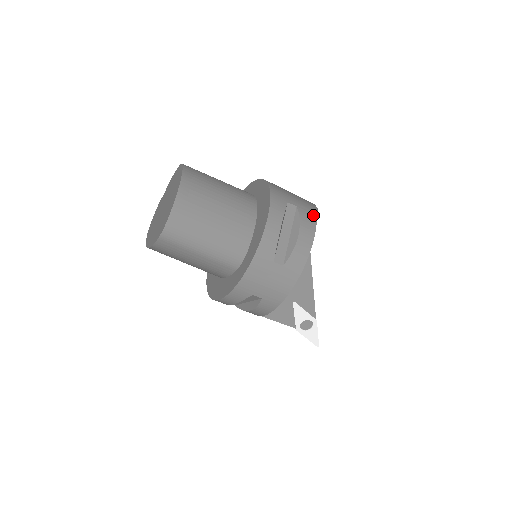
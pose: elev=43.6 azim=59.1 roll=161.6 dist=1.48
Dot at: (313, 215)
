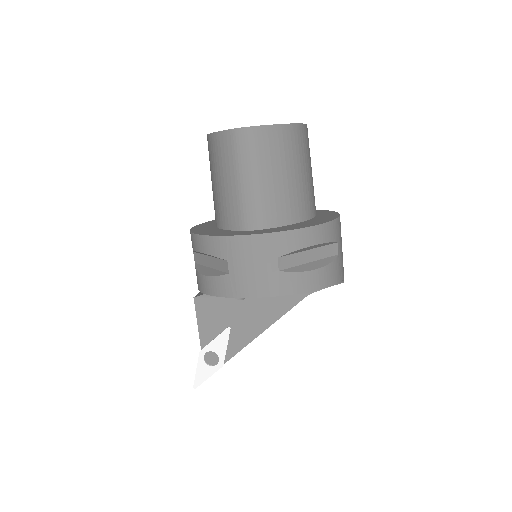
Dot at: (339, 277)
